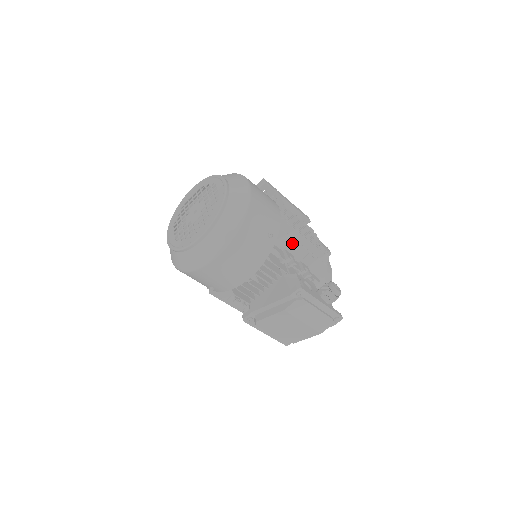
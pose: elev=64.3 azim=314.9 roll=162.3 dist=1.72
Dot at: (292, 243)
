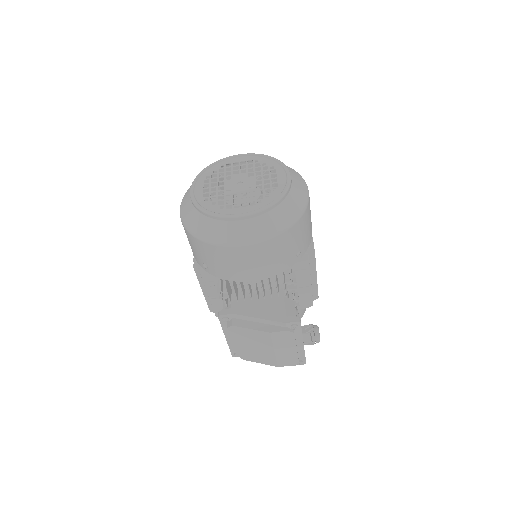
Dot at: (305, 270)
